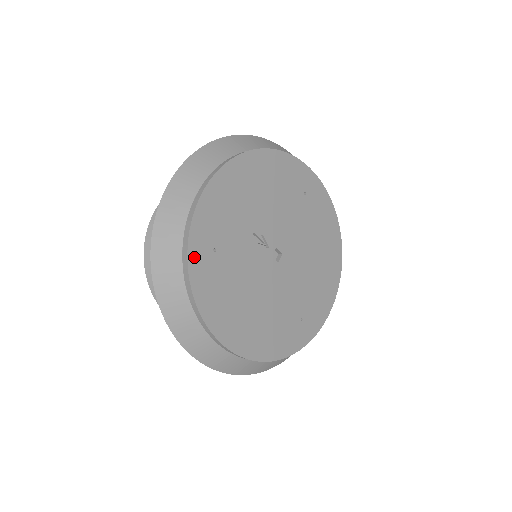
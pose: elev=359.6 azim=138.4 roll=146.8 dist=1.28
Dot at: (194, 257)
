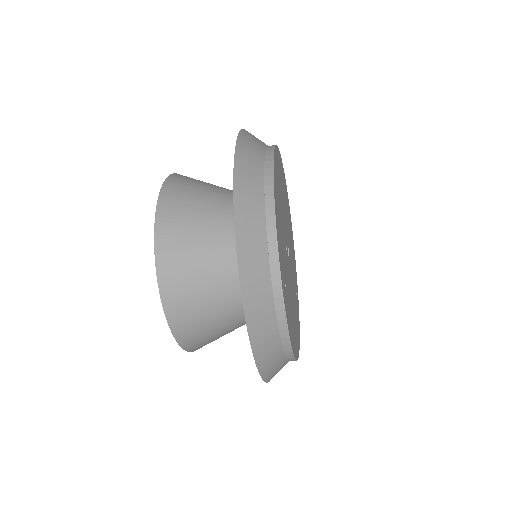
Dot at: (285, 305)
